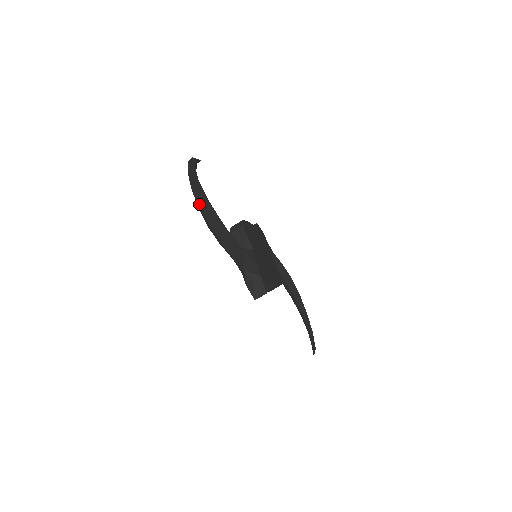
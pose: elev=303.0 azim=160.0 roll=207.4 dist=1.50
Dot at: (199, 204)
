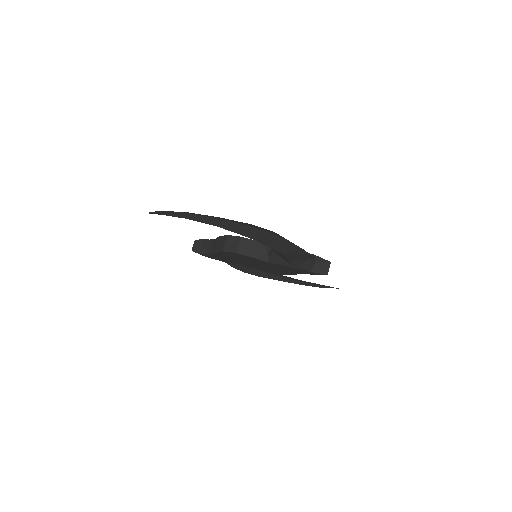
Dot at: (266, 231)
